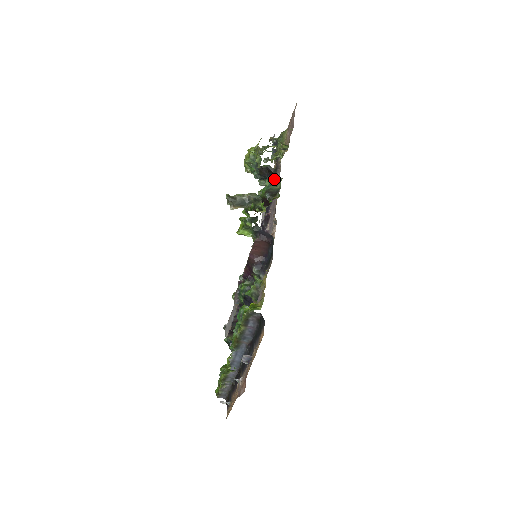
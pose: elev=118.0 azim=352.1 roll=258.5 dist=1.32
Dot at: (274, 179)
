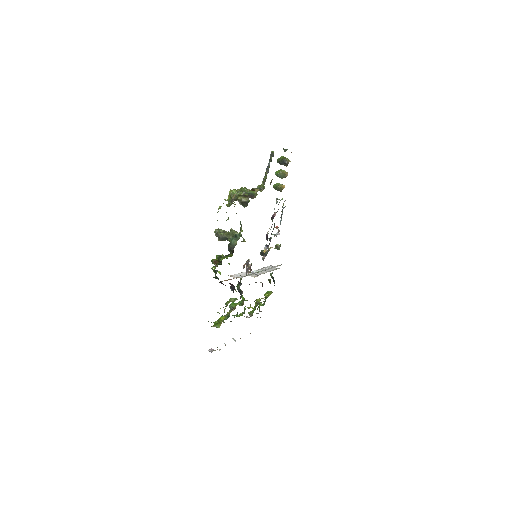
Dot at: (240, 229)
